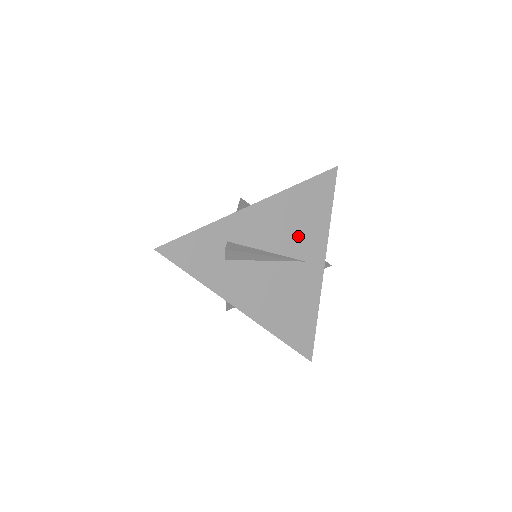
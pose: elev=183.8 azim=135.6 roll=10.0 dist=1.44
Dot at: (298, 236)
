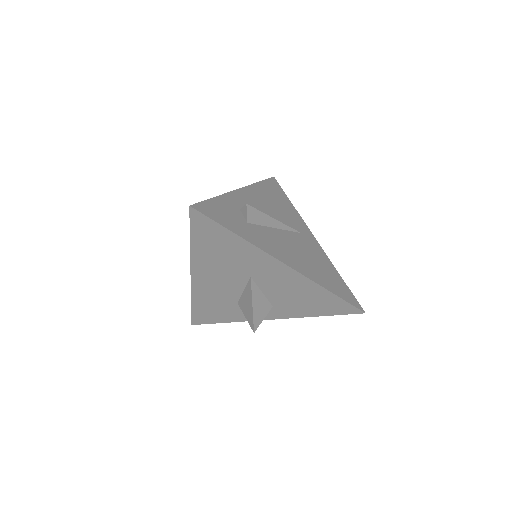
Dot at: (283, 215)
